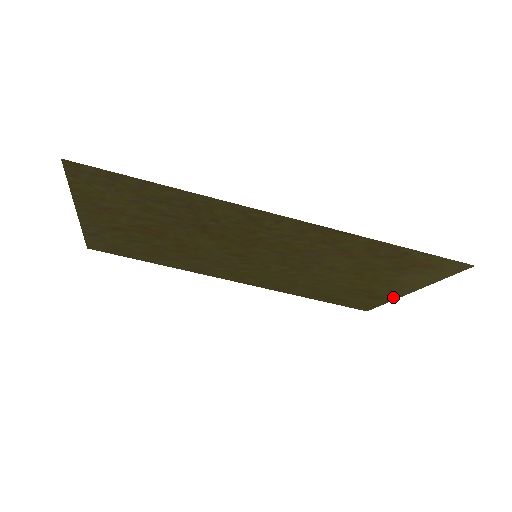
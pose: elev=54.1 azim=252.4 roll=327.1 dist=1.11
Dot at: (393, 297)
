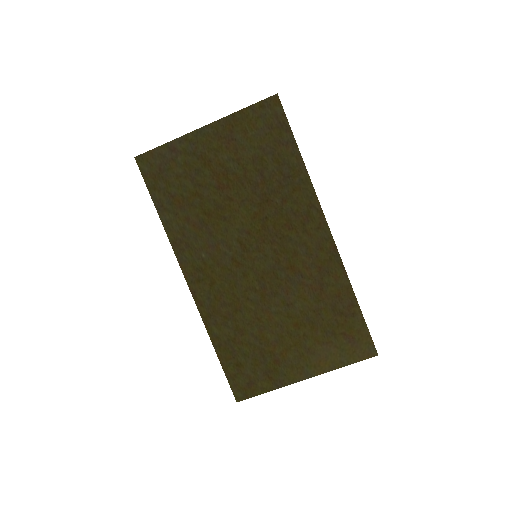
Dot at: (285, 381)
